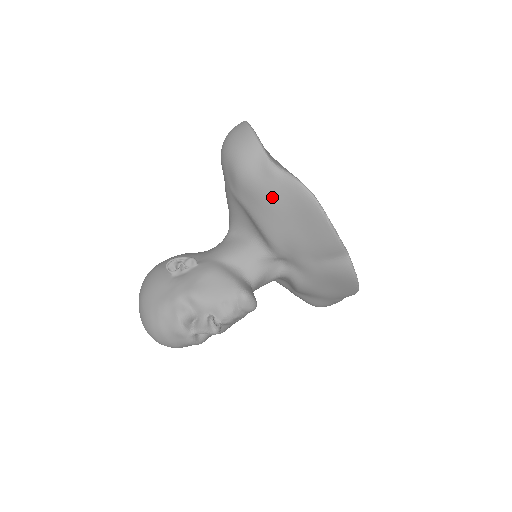
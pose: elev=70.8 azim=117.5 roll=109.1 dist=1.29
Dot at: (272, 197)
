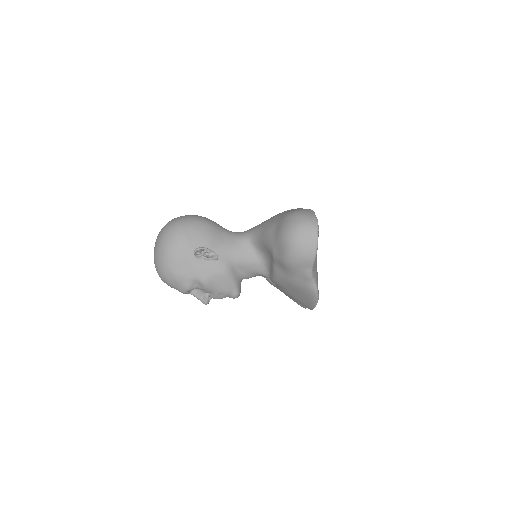
Dot at: (295, 282)
